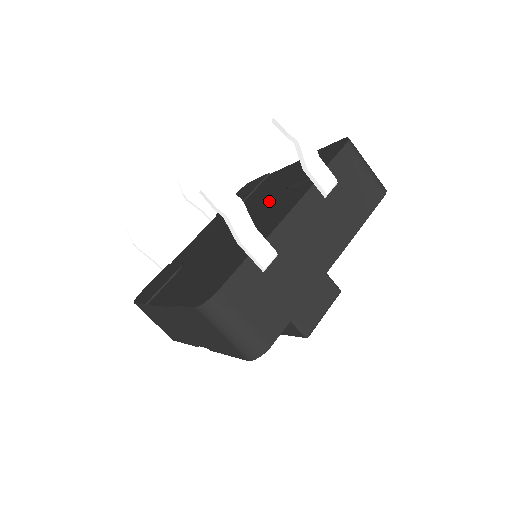
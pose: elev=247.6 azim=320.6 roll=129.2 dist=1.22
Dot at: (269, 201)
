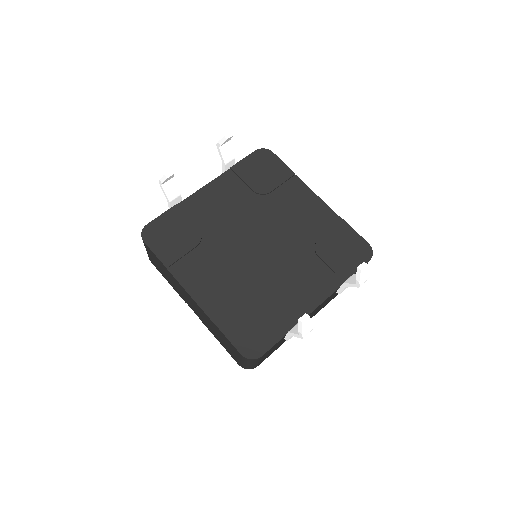
Dot at: (298, 250)
